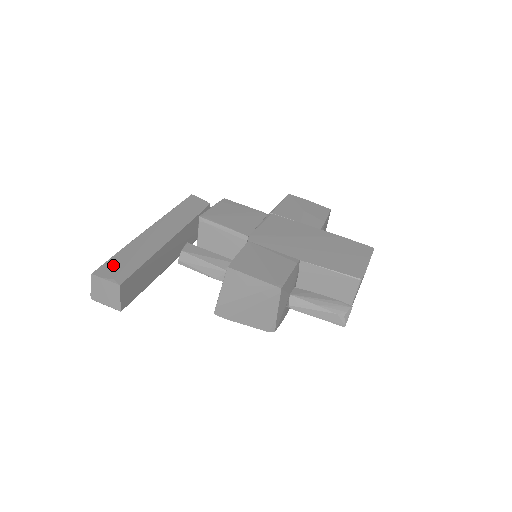
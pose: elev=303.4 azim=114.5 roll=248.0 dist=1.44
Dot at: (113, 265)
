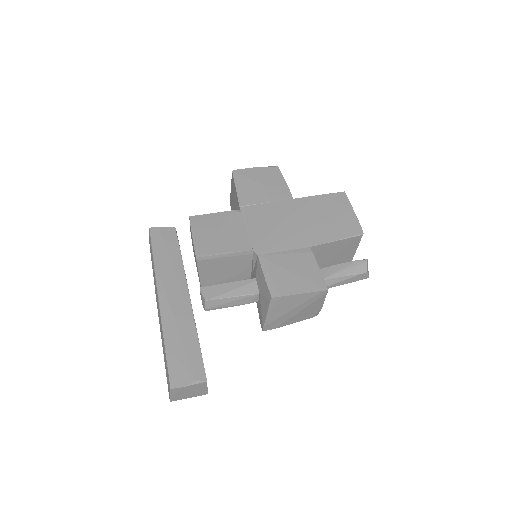
Dot at: (178, 366)
